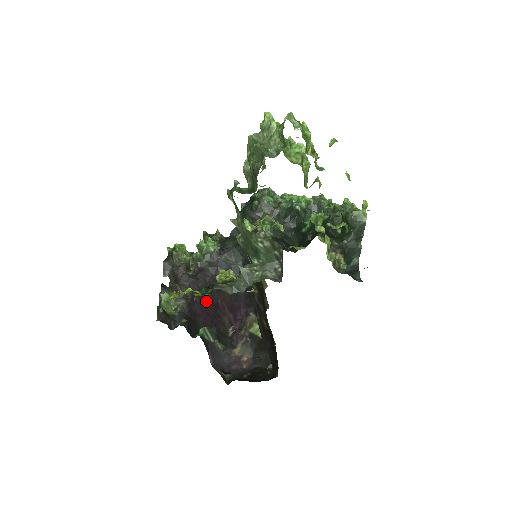
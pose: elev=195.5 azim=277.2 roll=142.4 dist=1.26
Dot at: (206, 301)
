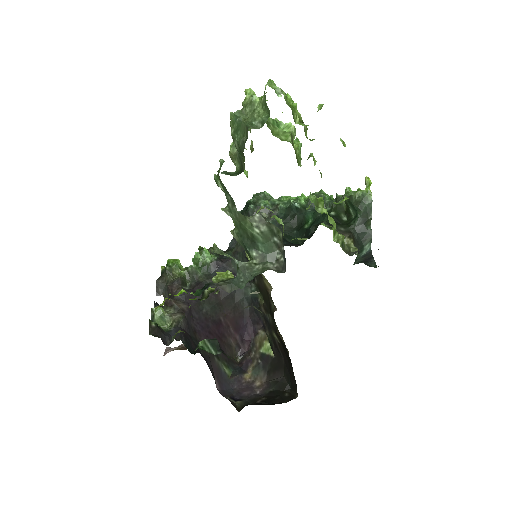
Dot at: (206, 317)
